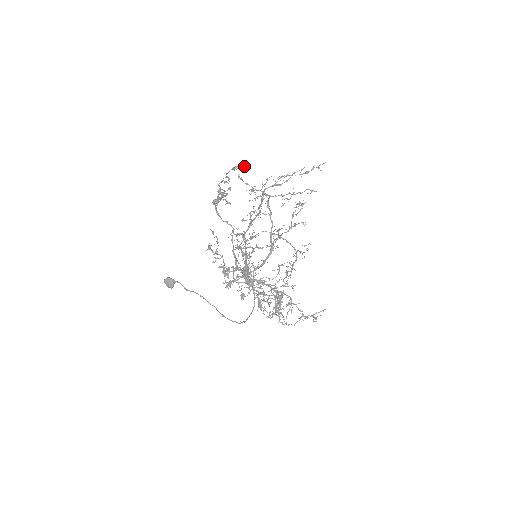
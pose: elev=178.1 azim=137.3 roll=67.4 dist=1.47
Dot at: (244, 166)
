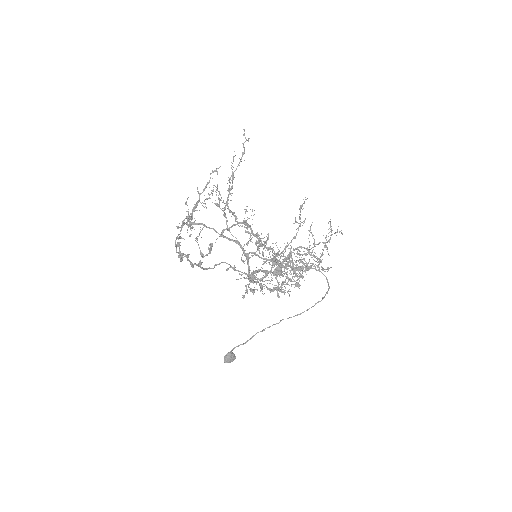
Dot at: (195, 210)
